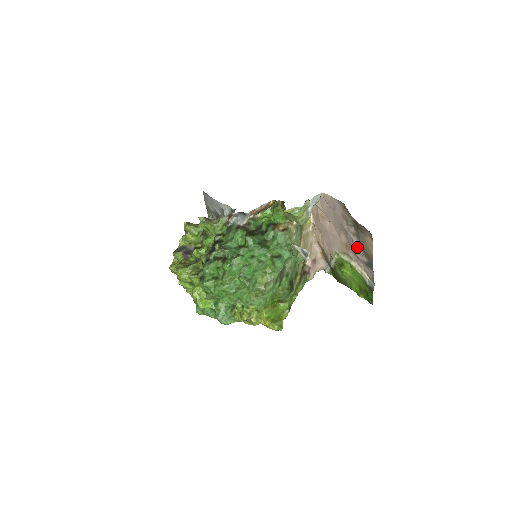
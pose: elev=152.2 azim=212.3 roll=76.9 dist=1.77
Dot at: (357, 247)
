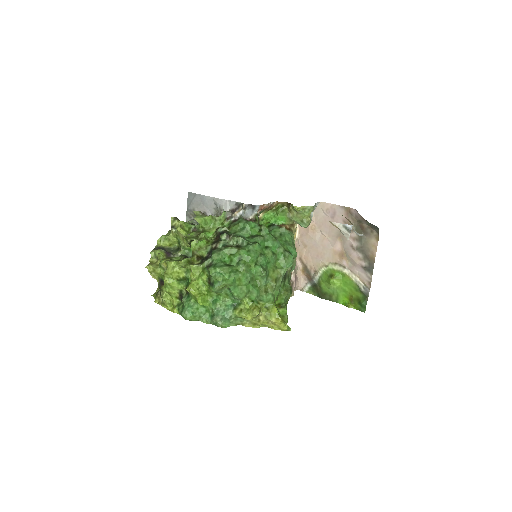
Dot at: (357, 251)
